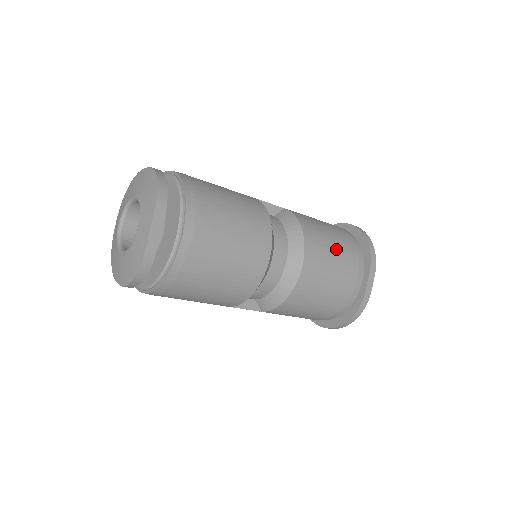
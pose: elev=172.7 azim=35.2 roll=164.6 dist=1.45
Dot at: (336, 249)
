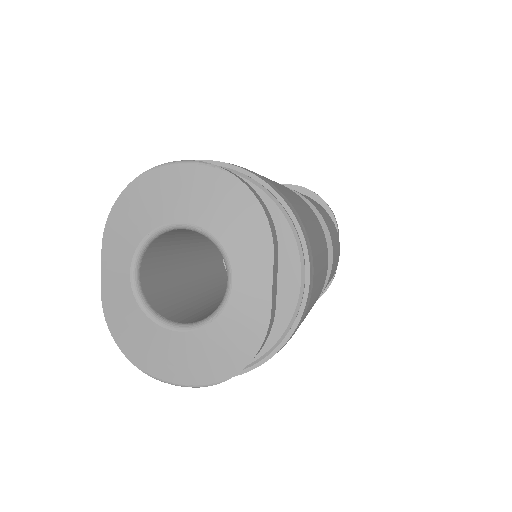
Dot at: (332, 226)
